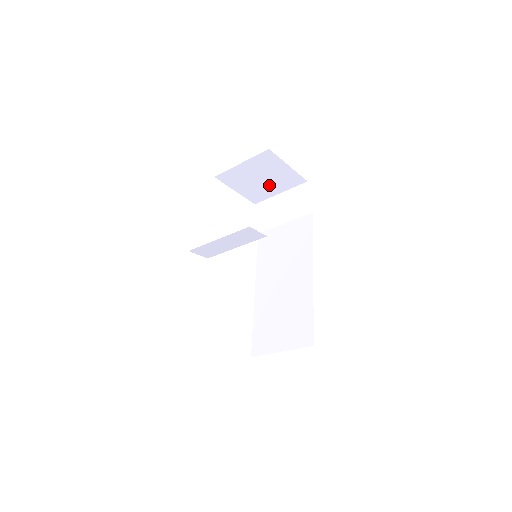
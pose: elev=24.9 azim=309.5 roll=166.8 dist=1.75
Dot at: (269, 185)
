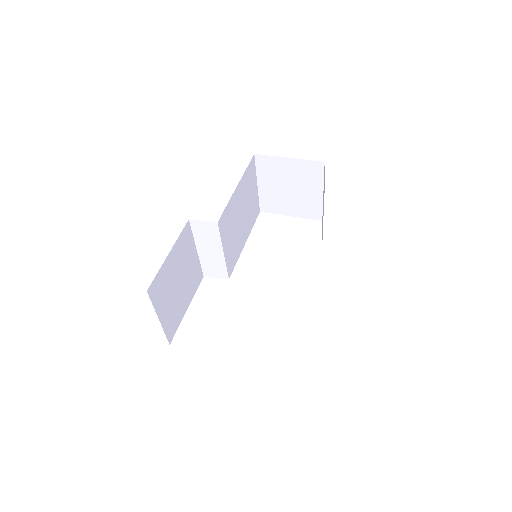
Dot at: (304, 191)
